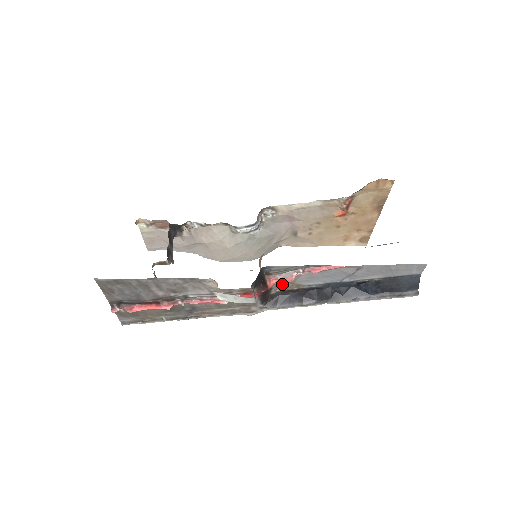
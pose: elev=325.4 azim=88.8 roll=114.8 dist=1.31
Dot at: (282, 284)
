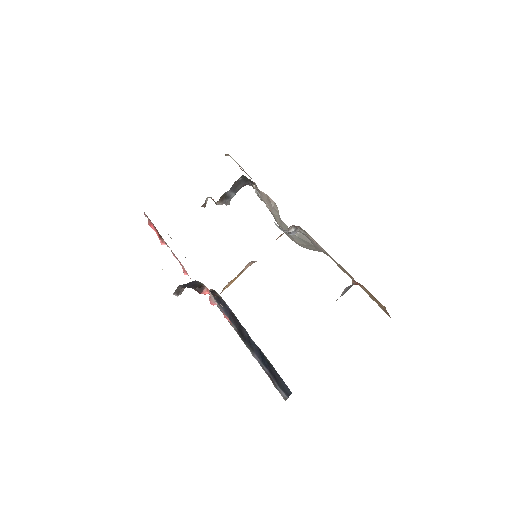
Dot at: occluded
